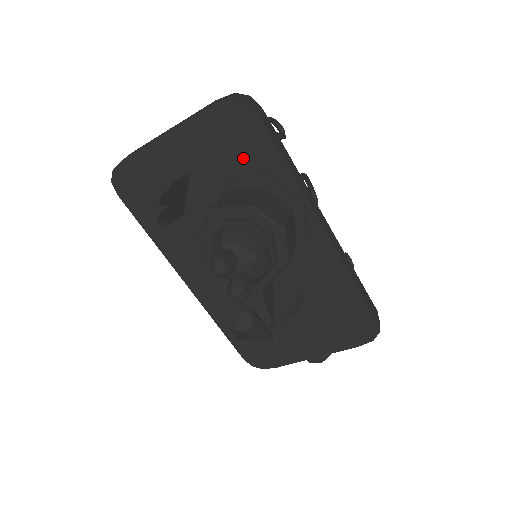
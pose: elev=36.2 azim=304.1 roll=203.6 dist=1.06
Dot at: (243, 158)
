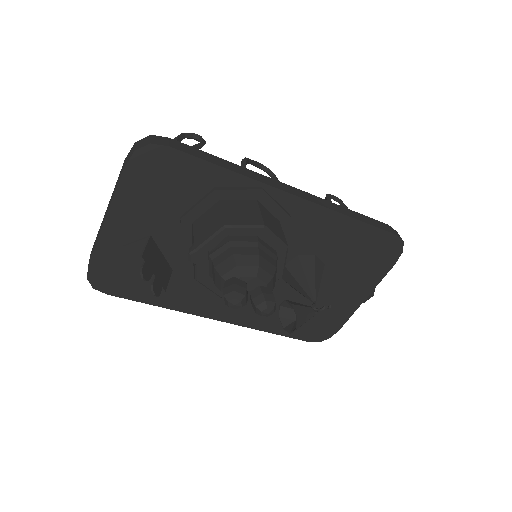
Dot at: (184, 190)
